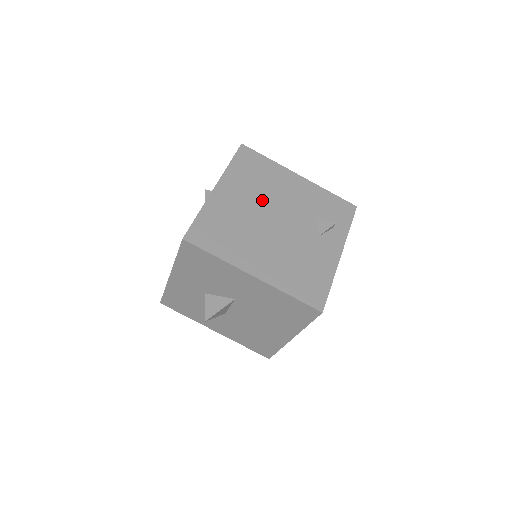
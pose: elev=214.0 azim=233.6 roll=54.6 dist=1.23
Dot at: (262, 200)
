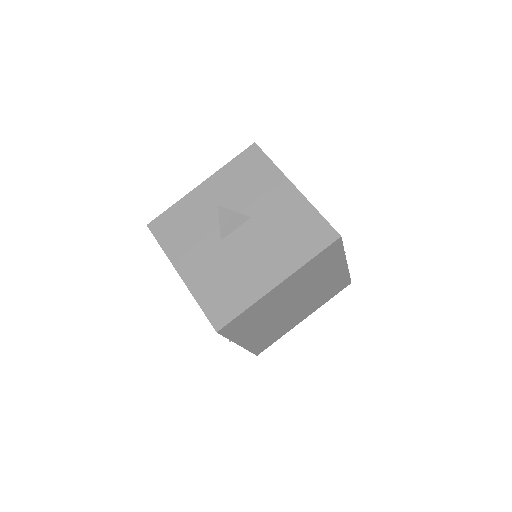
Dot at: occluded
